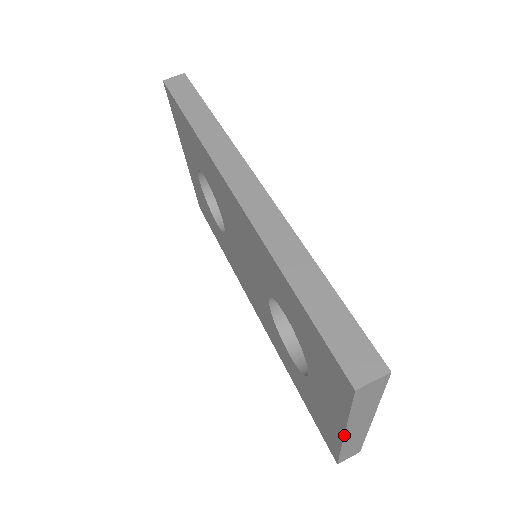
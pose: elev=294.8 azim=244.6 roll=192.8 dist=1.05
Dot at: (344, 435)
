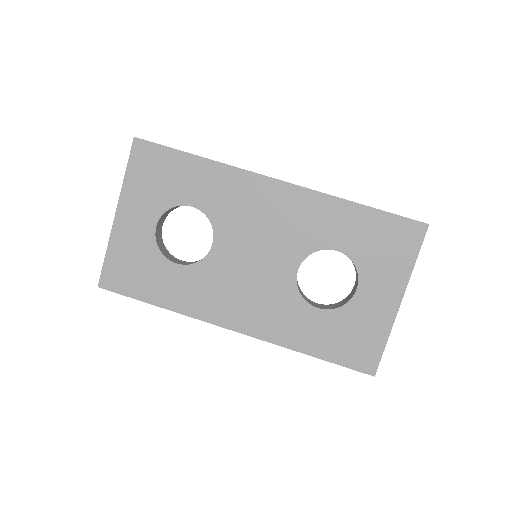
Dot at: occluded
